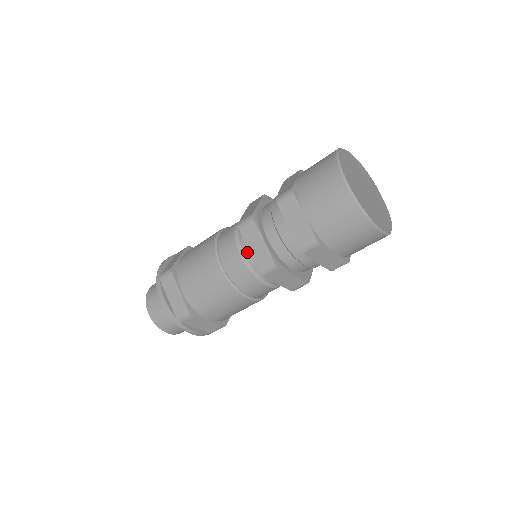
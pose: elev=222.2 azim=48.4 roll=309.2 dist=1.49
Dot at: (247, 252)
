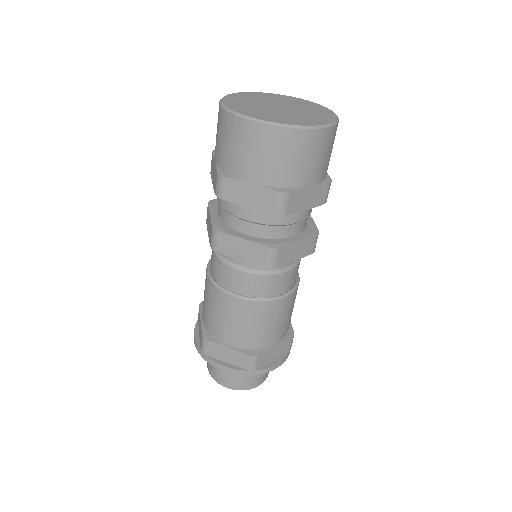
Dot at: occluded
